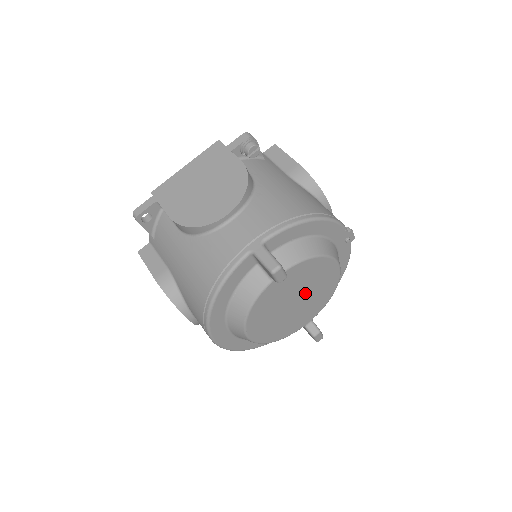
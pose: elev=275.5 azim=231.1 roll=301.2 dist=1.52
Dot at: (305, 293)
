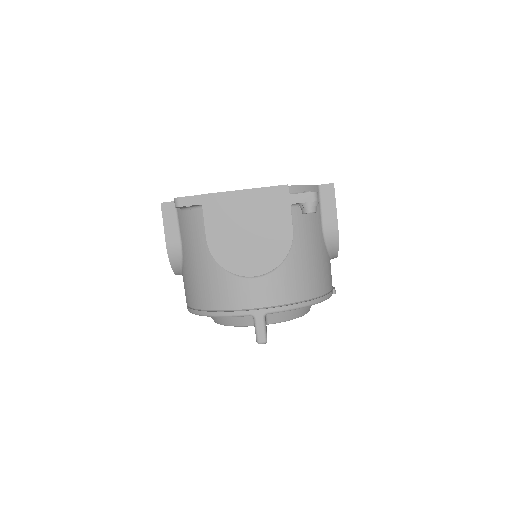
Dot at: occluded
